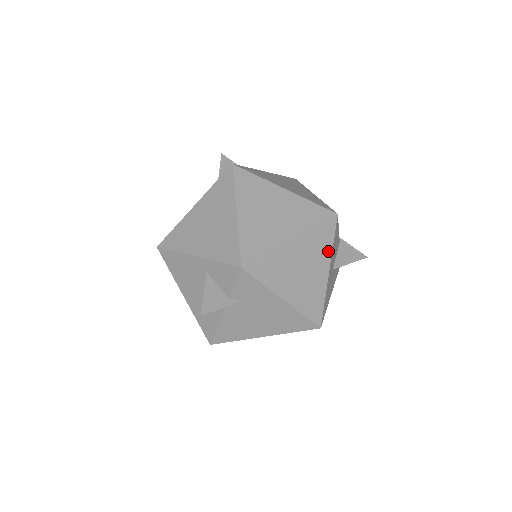
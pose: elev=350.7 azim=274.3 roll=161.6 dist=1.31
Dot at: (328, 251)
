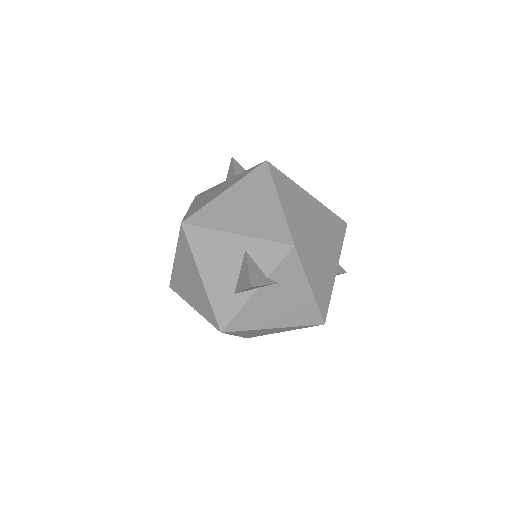
Dot at: (338, 254)
